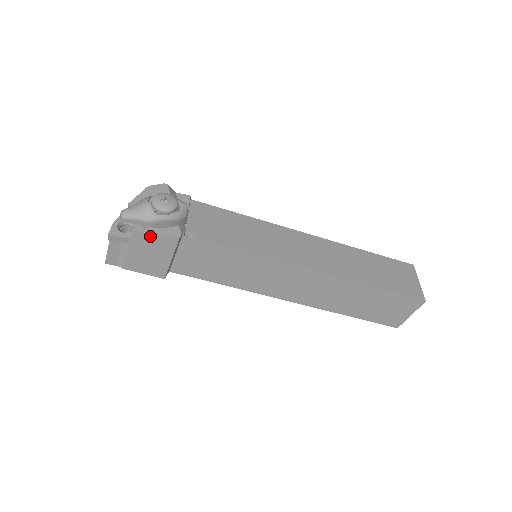
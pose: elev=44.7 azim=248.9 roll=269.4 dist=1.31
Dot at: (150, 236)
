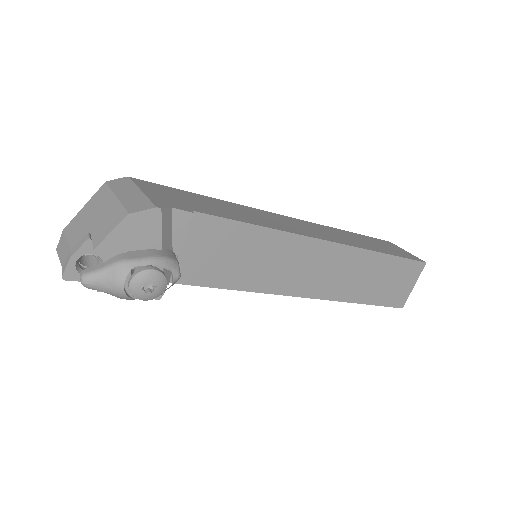
Dot at: occluded
